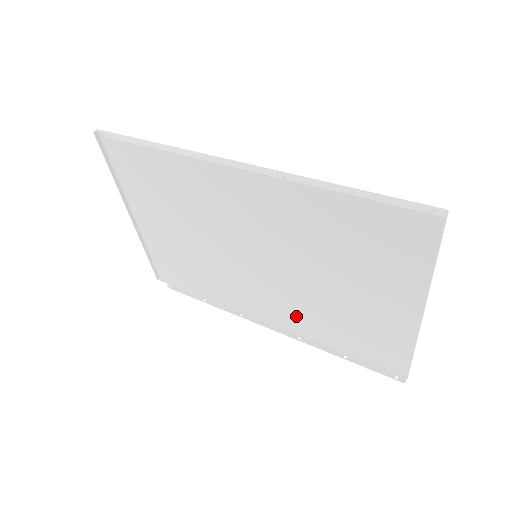
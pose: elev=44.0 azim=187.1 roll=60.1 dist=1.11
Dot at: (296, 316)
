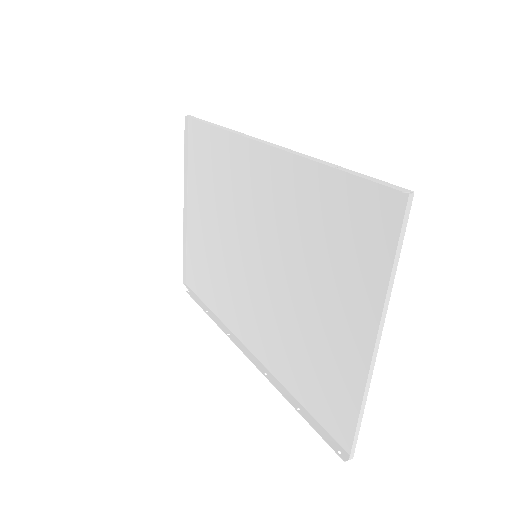
Dot at: (271, 343)
